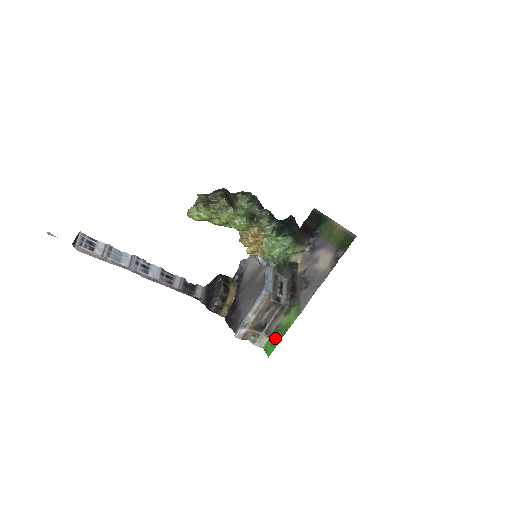
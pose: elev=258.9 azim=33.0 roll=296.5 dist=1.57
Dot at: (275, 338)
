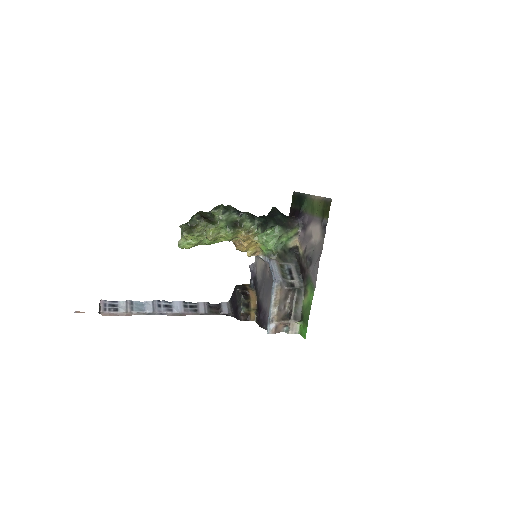
Dot at: (304, 320)
